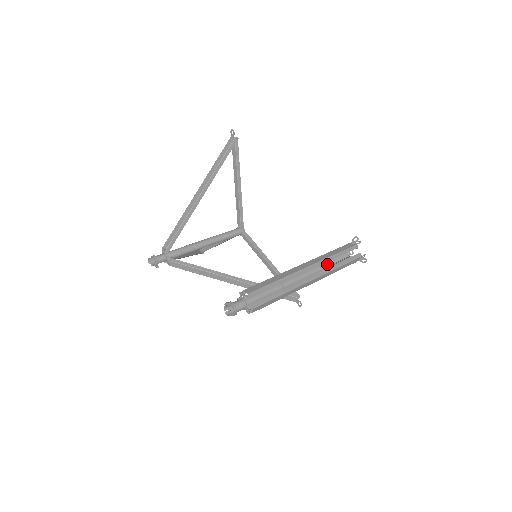
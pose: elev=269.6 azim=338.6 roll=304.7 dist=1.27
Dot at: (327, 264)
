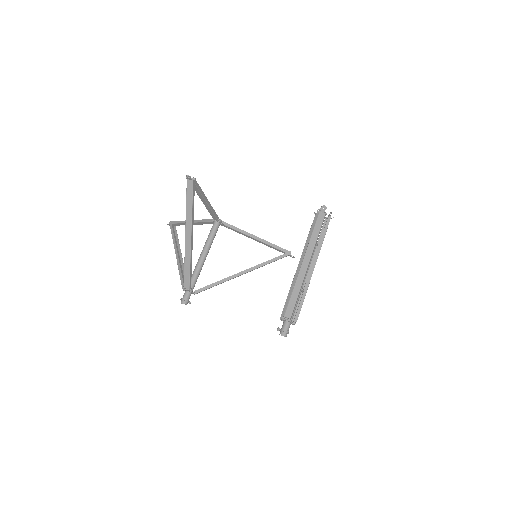
Dot at: (315, 246)
